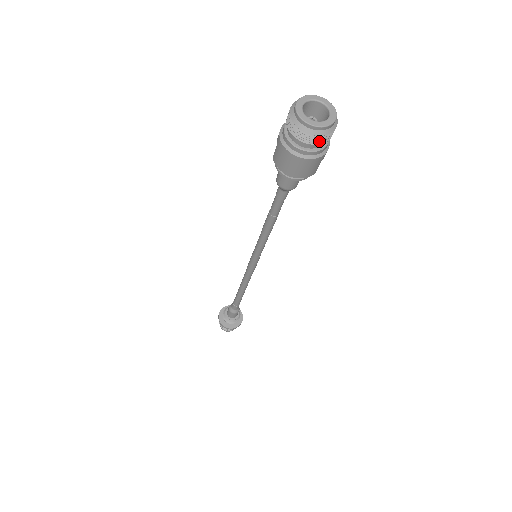
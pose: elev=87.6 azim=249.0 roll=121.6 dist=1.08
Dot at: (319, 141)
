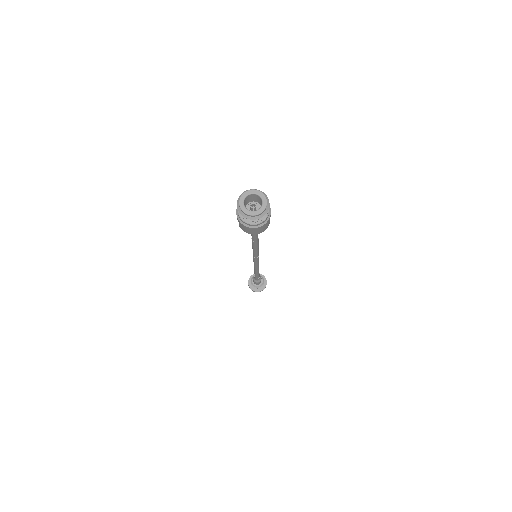
Dot at: (263, 218)
